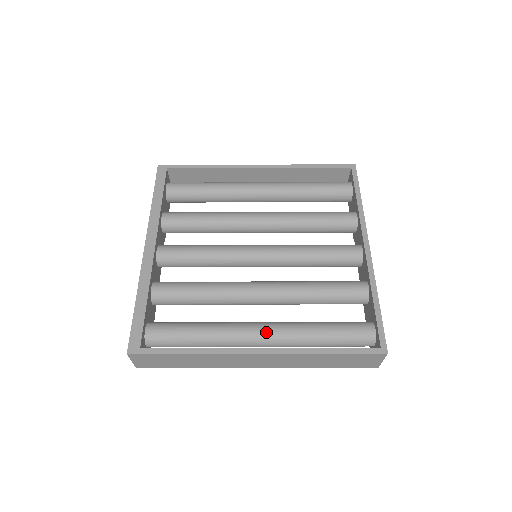
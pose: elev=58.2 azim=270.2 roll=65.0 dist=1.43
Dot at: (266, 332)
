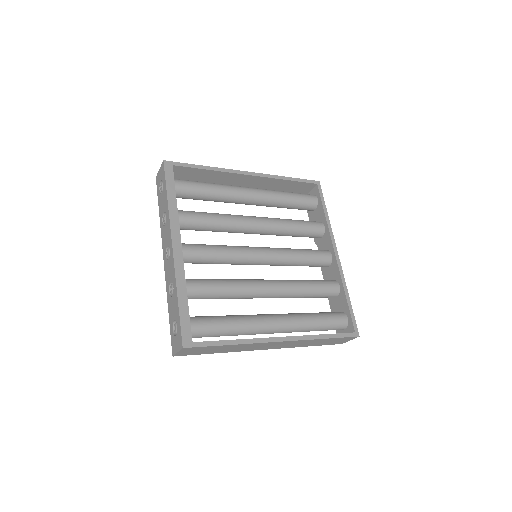
Dot at: (280, 323)
